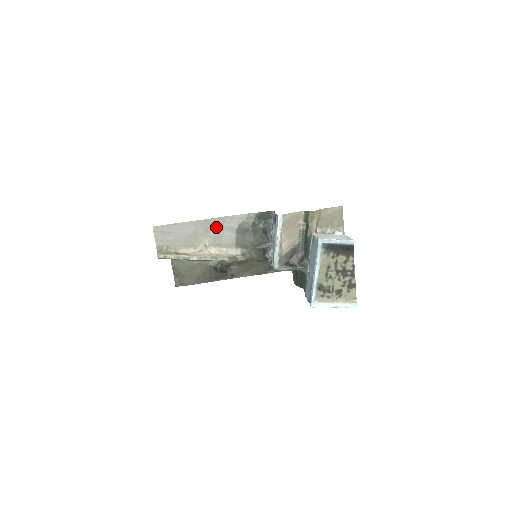
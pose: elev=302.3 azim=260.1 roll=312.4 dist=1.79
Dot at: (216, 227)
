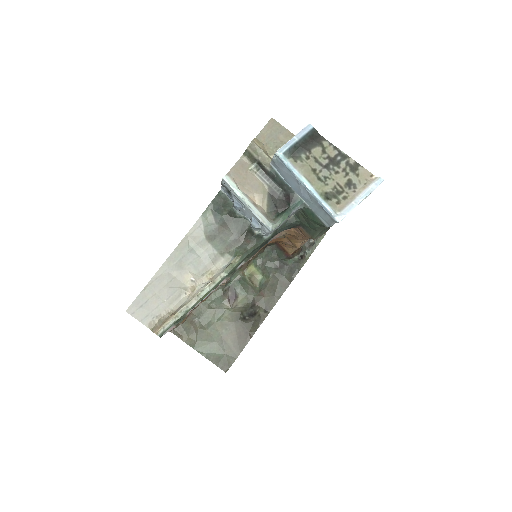
Dot at: (185, 255)
